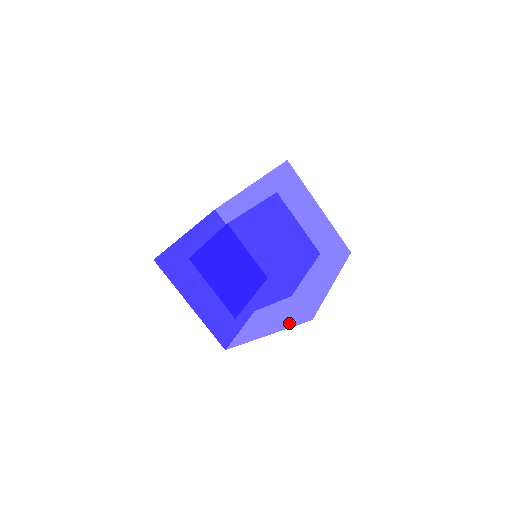
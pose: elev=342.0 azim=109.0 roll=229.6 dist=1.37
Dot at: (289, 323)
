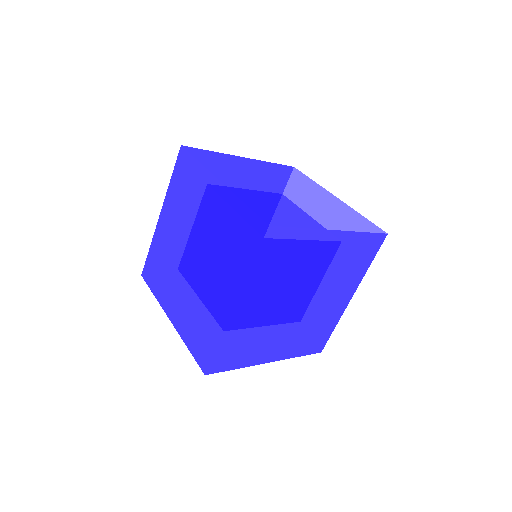
Dot at: (250, 256)
